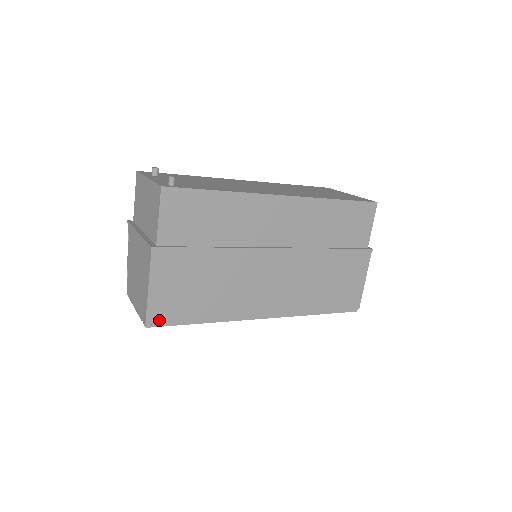
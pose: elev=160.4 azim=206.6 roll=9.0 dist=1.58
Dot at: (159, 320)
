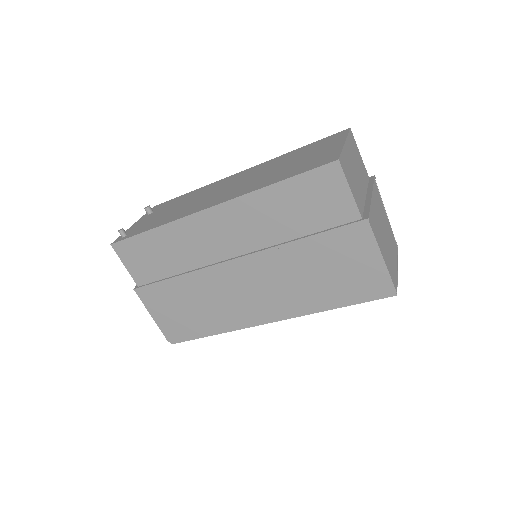
Dot at: (176, 338)
